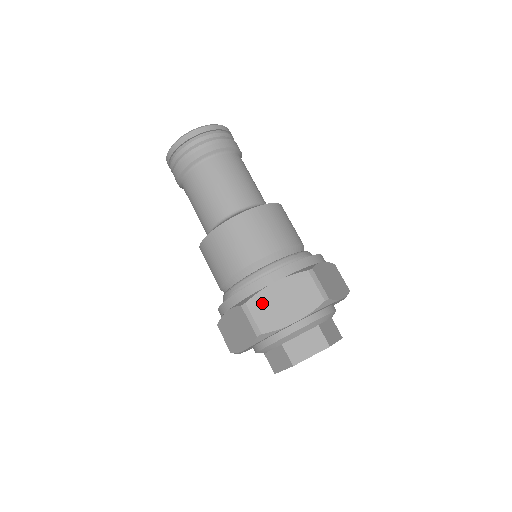
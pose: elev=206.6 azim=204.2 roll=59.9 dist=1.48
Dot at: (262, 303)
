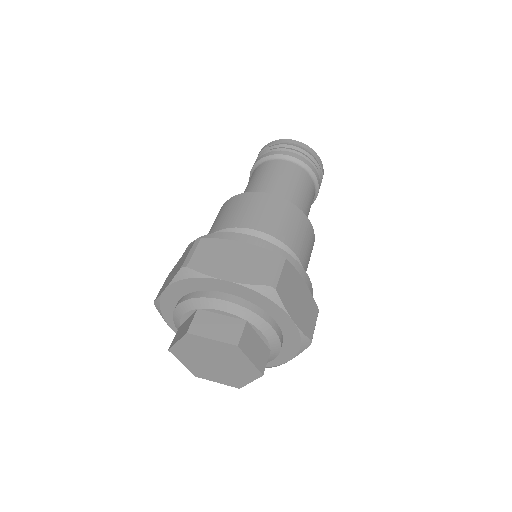
Dot at: (170, 274)
